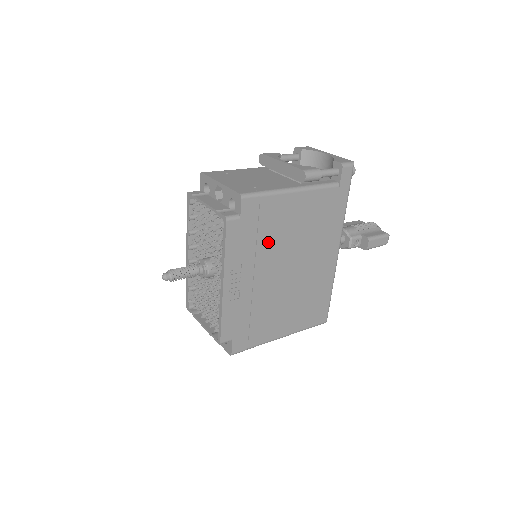
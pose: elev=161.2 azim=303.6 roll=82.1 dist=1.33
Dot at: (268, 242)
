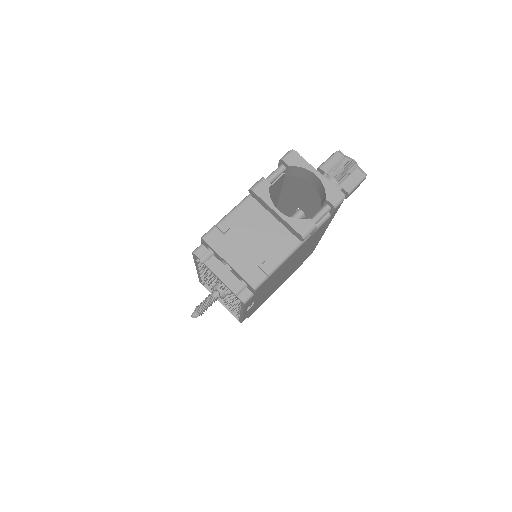
Dot at: (273, 280)
